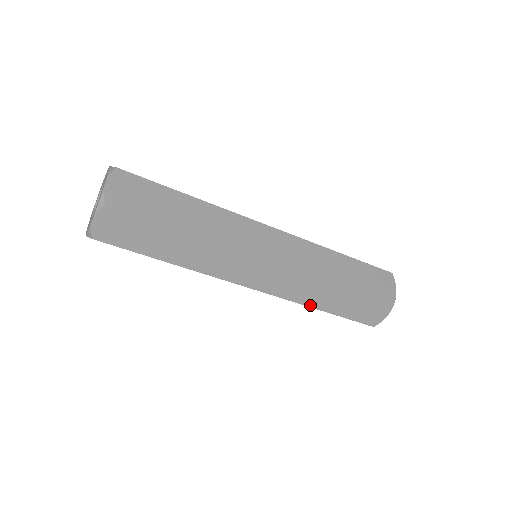
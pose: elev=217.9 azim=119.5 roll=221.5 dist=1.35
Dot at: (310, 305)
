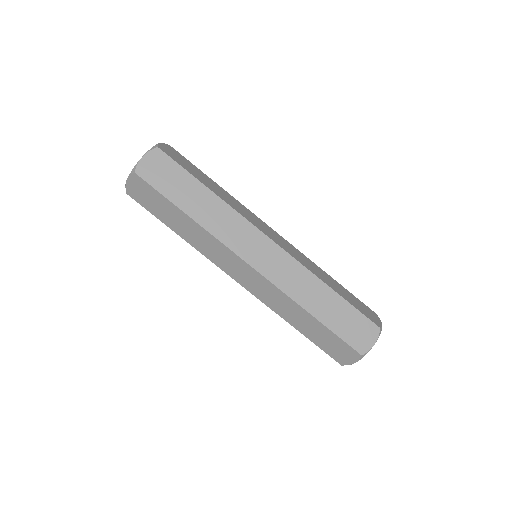
Dot at: (319, 278)
